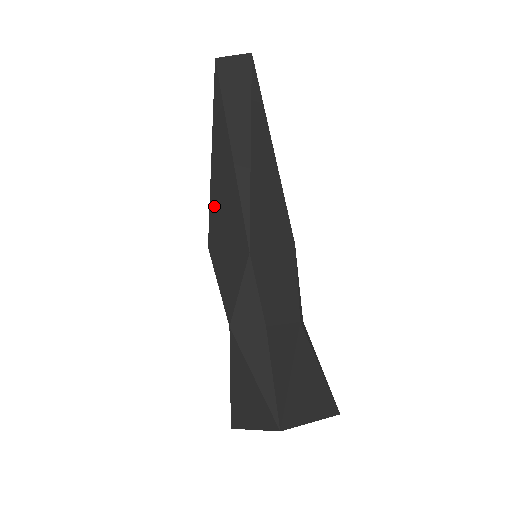
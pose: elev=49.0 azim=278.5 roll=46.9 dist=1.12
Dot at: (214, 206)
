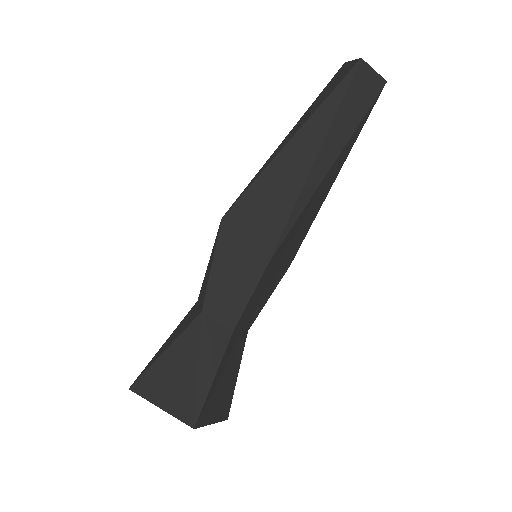
Dot at: (258, 189)
